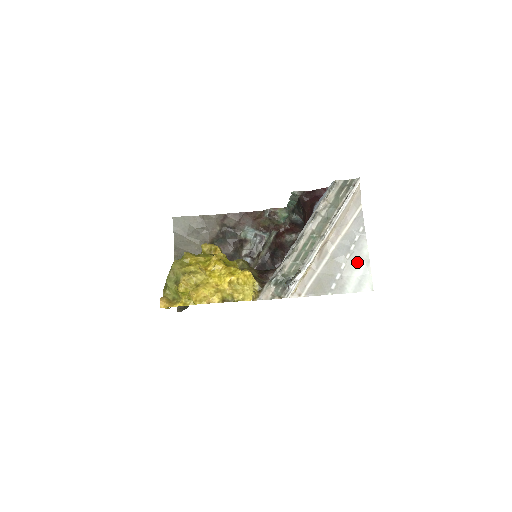
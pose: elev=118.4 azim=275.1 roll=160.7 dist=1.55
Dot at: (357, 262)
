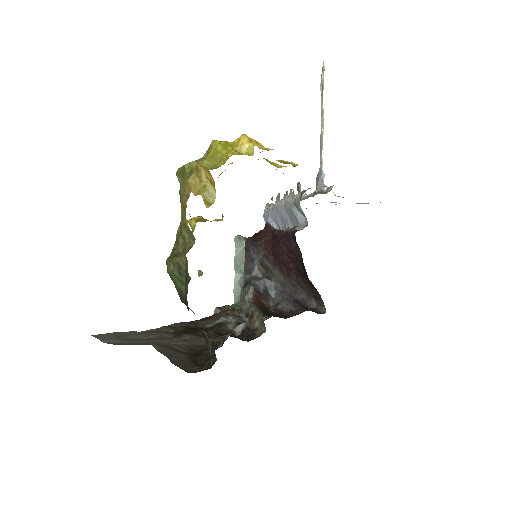
Dot at: occluded
